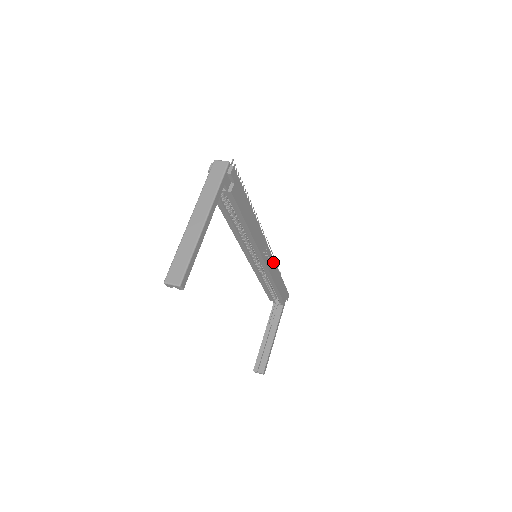
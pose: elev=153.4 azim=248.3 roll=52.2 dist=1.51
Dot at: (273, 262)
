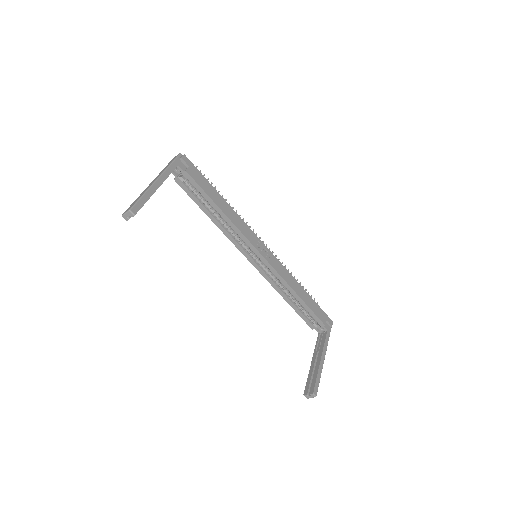
Dot at: (281, 266)
